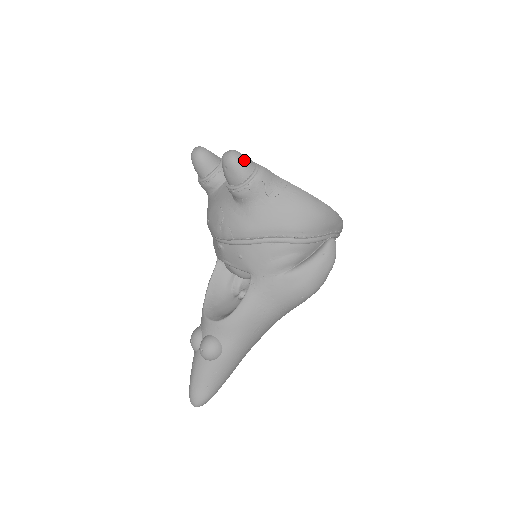
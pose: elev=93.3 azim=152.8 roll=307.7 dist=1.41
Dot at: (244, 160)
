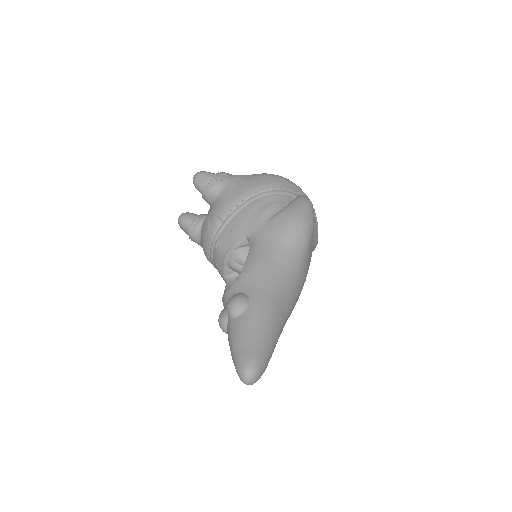
Dot at: (207, 172)
